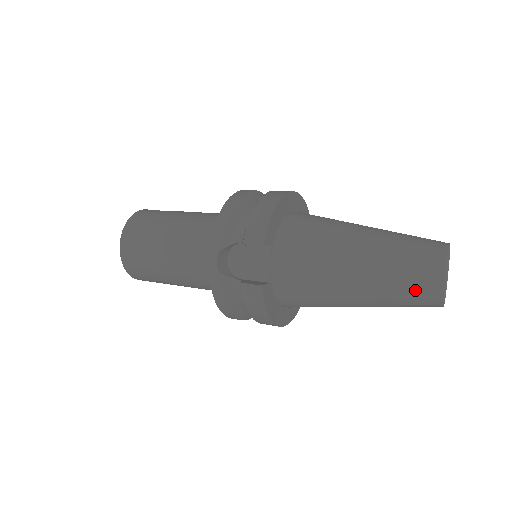
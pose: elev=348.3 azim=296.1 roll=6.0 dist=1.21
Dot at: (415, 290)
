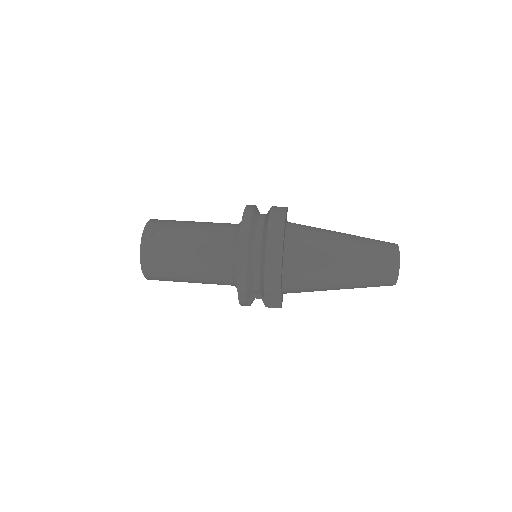
Dot at: occluded
